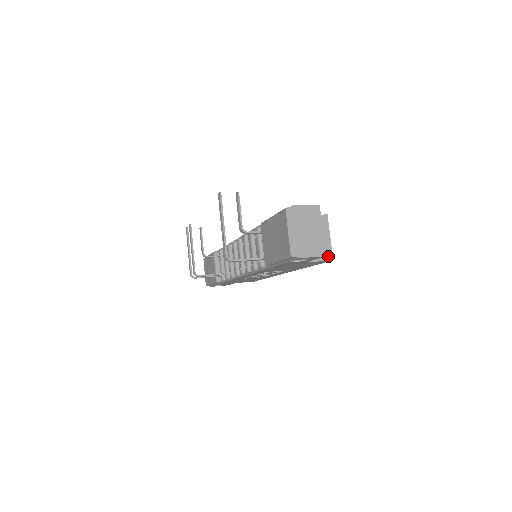
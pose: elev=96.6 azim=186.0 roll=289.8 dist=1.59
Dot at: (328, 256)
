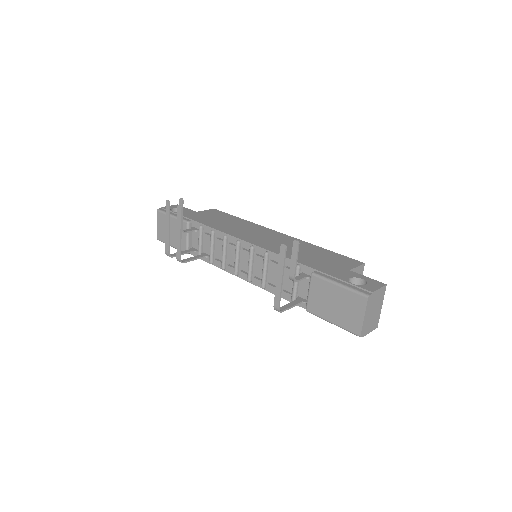
Dot at: occluded
